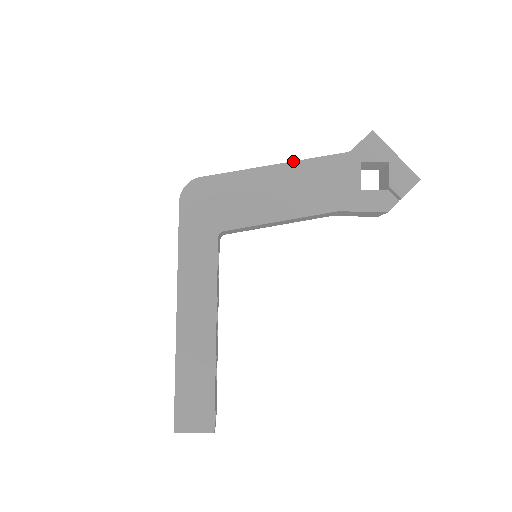
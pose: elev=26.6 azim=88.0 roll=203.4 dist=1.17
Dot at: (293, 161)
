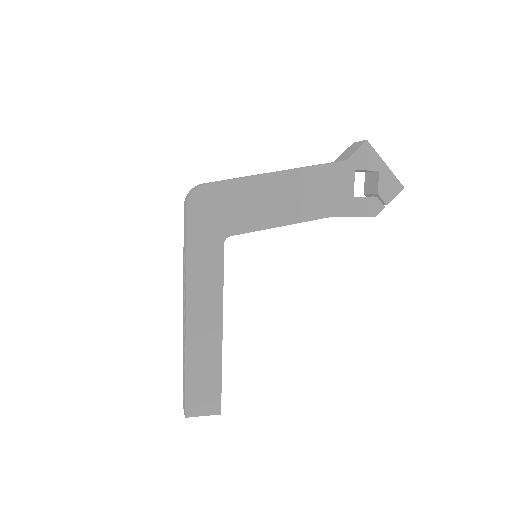
Dot at: (295, 168)
